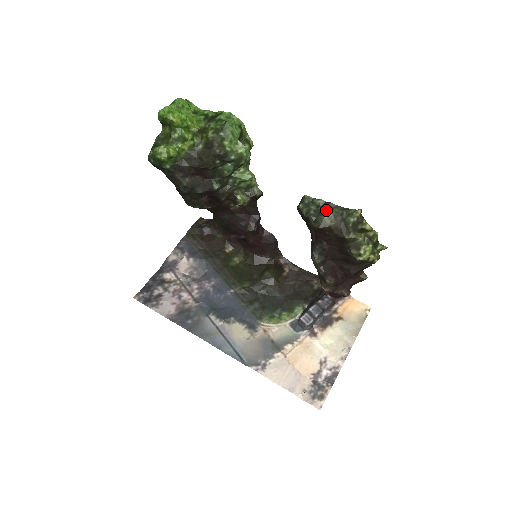
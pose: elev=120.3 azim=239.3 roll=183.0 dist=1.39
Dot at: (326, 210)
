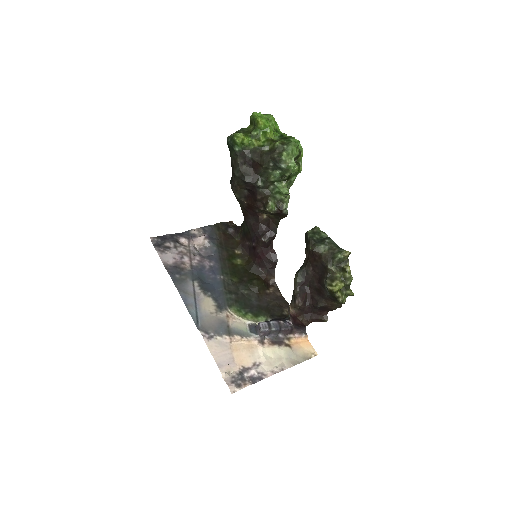
Dot at: (325, 241)
